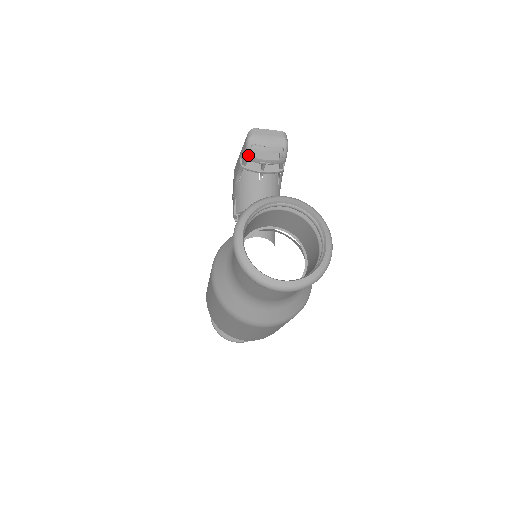
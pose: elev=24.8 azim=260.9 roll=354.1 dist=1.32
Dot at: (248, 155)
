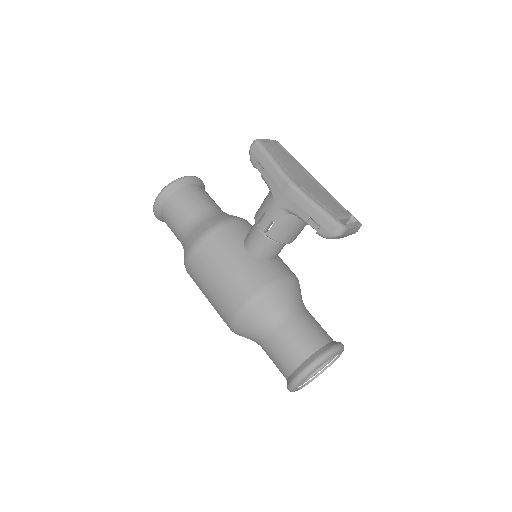
Dot at: occluded
